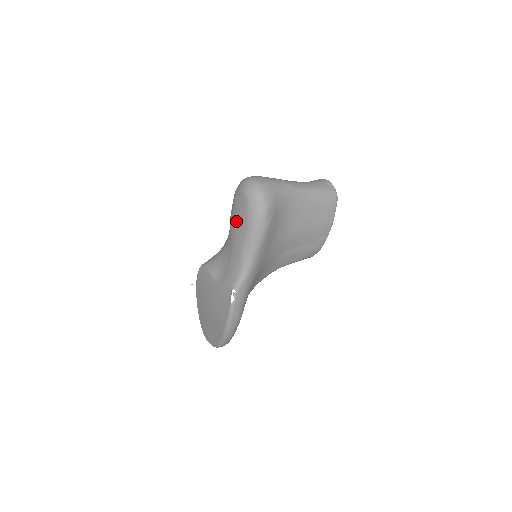
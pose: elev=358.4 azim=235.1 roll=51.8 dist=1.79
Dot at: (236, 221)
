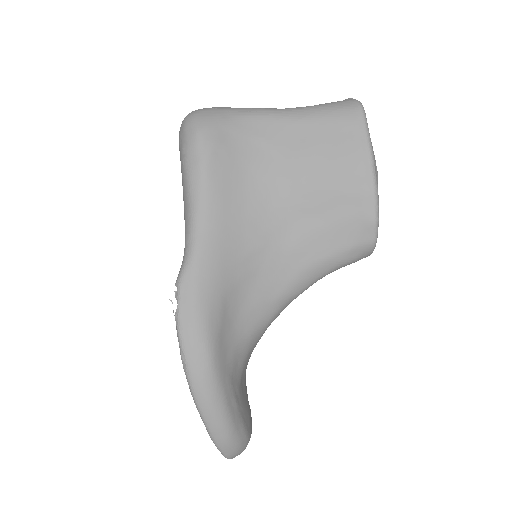
Dot at: occluded
